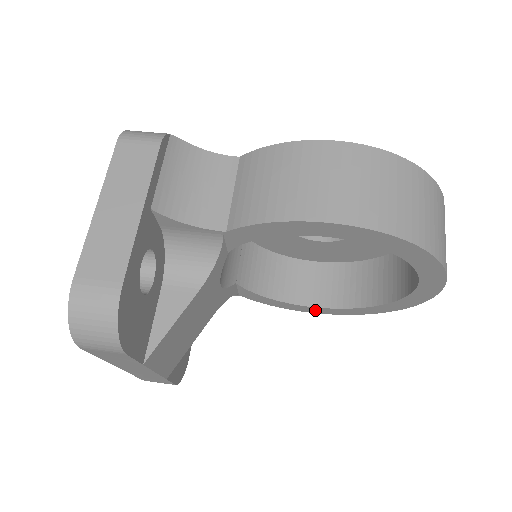
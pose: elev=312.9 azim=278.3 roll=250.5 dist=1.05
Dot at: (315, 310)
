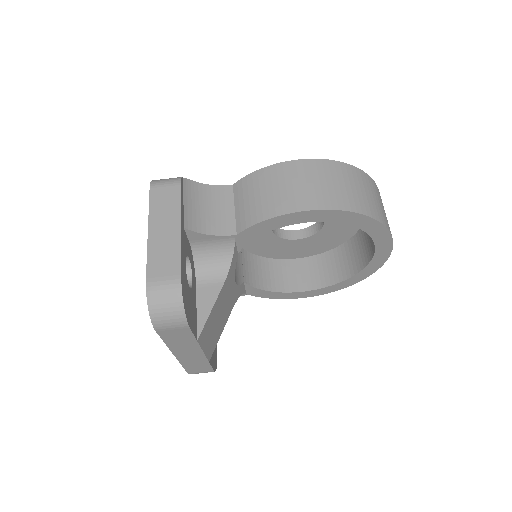
Dot at: (306, 294)
